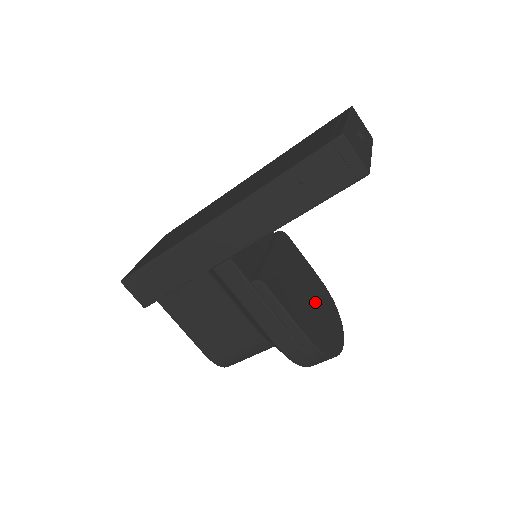
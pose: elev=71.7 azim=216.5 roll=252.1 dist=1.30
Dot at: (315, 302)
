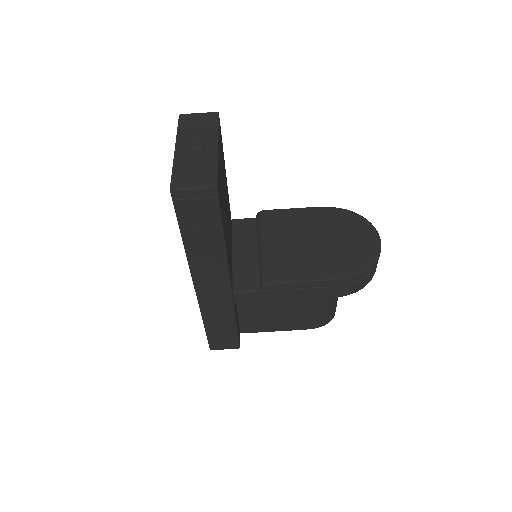
Dot at: (327, 237)
